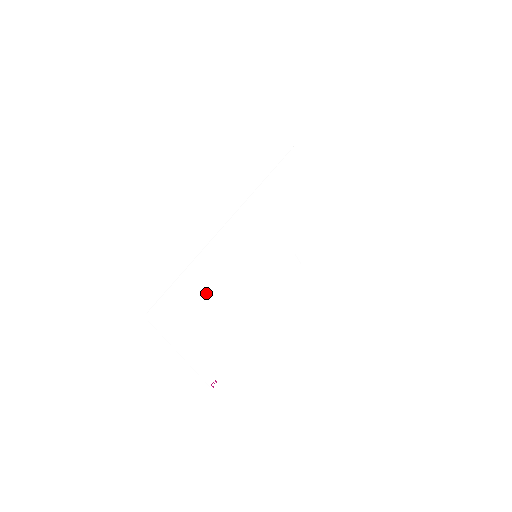
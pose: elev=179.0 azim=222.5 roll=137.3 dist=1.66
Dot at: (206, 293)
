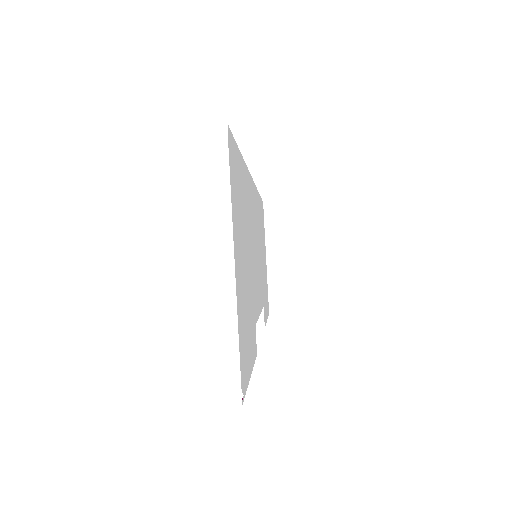
Dot at: (245, 220)
